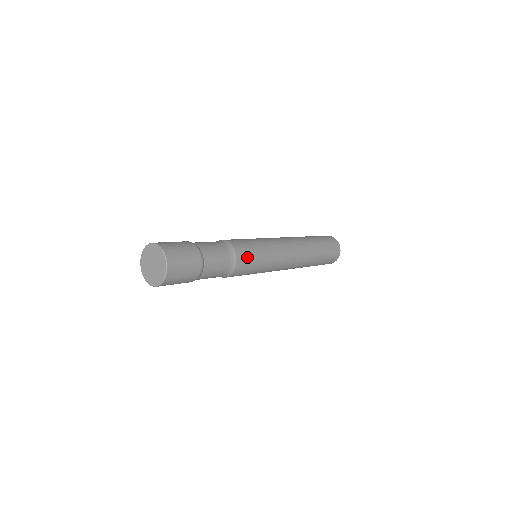
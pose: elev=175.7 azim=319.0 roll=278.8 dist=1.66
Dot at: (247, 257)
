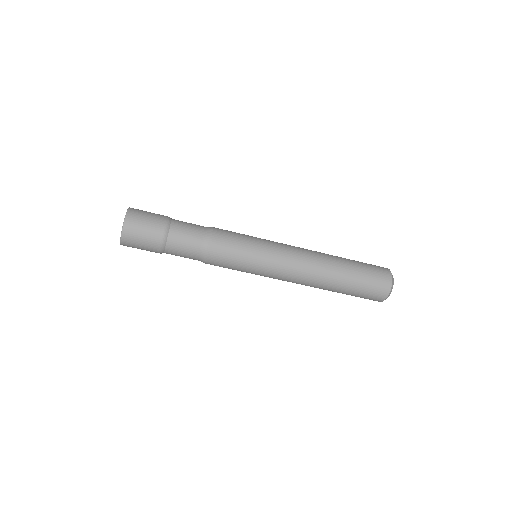
Dot at: occluded
